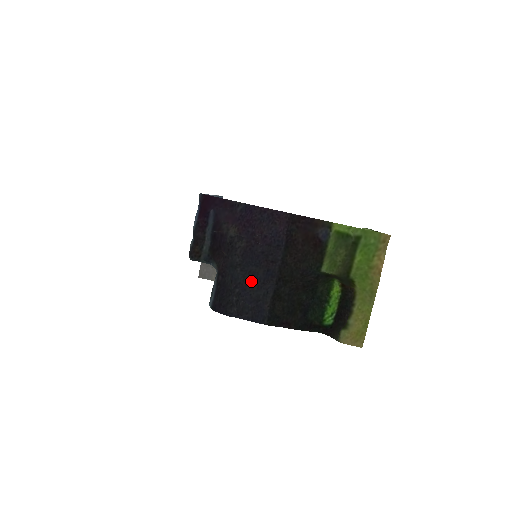
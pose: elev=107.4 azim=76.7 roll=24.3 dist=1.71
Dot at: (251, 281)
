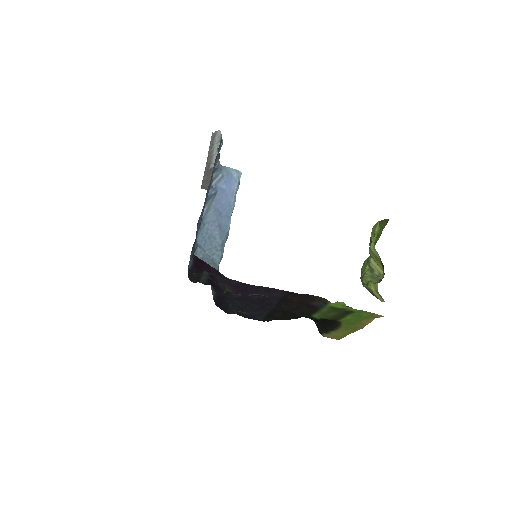
Dot at: (247, 307)
